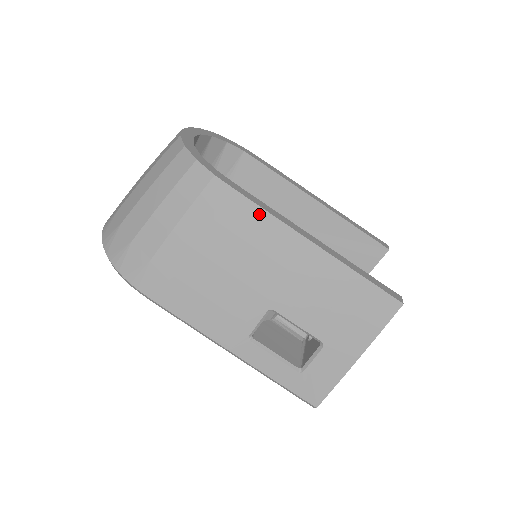
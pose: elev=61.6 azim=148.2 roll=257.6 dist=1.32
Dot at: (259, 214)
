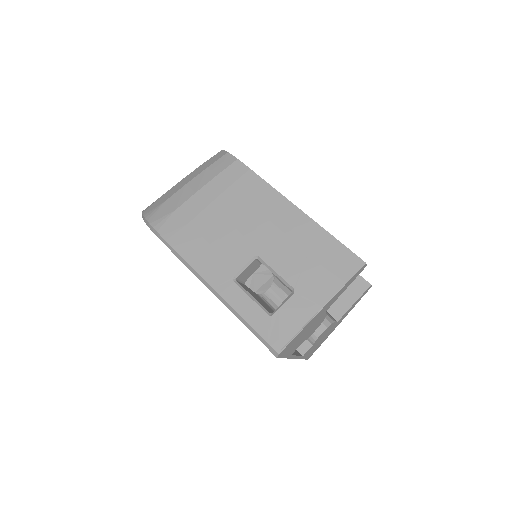
Dot at: (263, 185)
